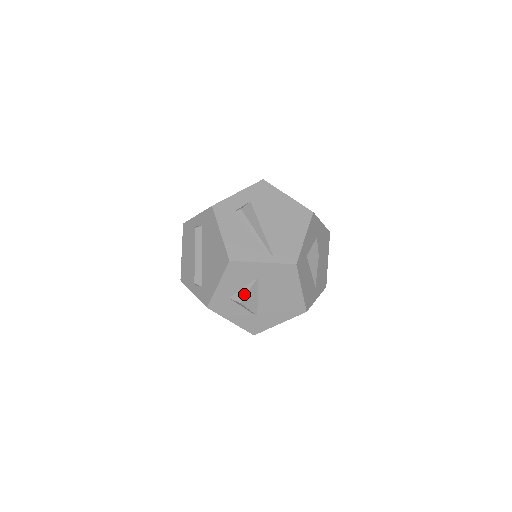
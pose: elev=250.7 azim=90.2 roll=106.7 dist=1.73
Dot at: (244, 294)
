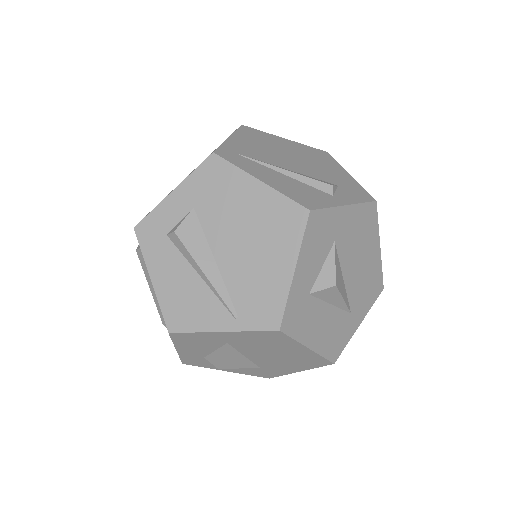
Dot at: (218, 359)
